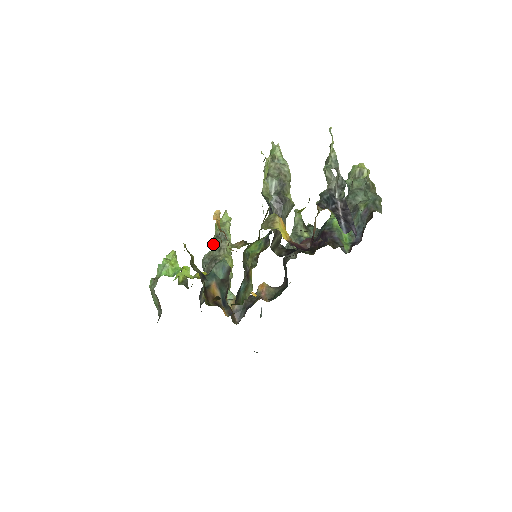
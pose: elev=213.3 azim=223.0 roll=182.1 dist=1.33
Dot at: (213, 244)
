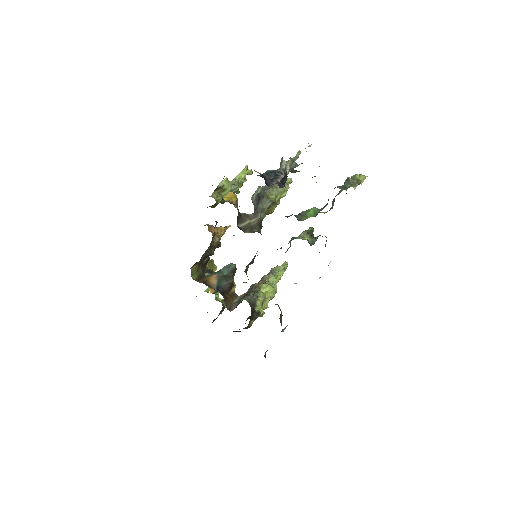
Dot at: occluded
